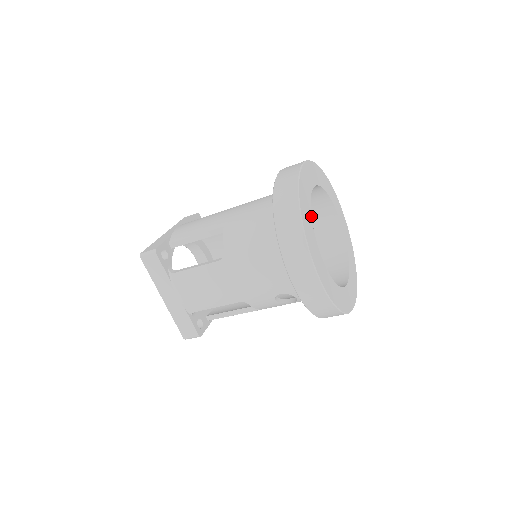
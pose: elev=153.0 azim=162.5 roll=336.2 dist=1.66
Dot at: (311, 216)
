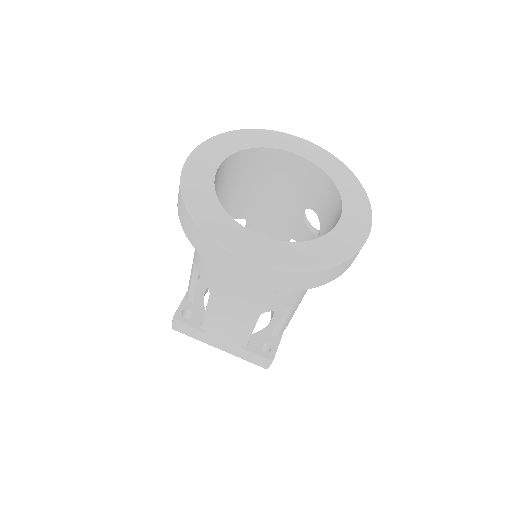
Dot at: (219, 203)
